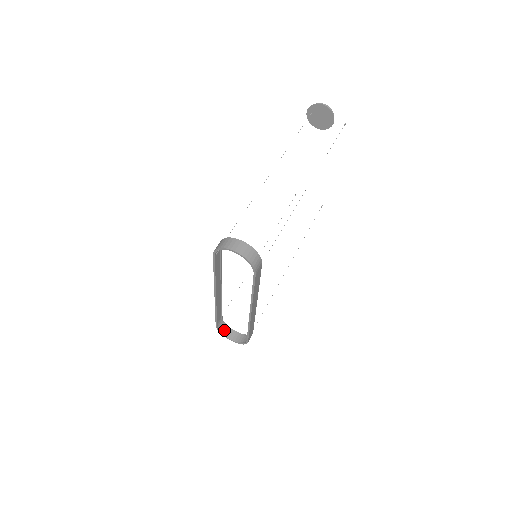
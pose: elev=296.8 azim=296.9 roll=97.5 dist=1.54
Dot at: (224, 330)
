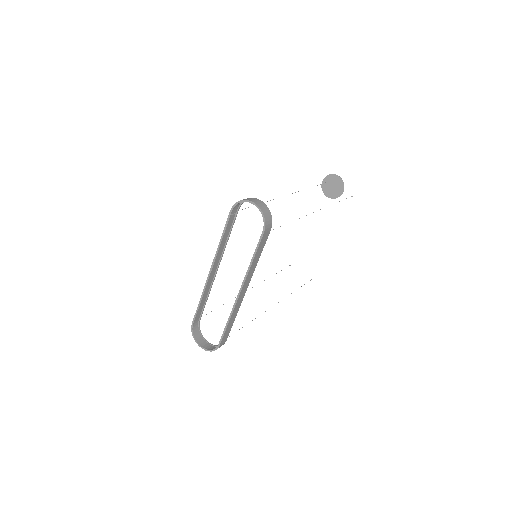
Dot at: (197, 335)
